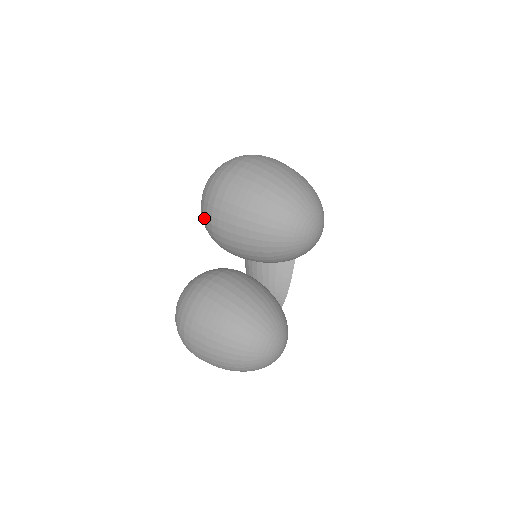
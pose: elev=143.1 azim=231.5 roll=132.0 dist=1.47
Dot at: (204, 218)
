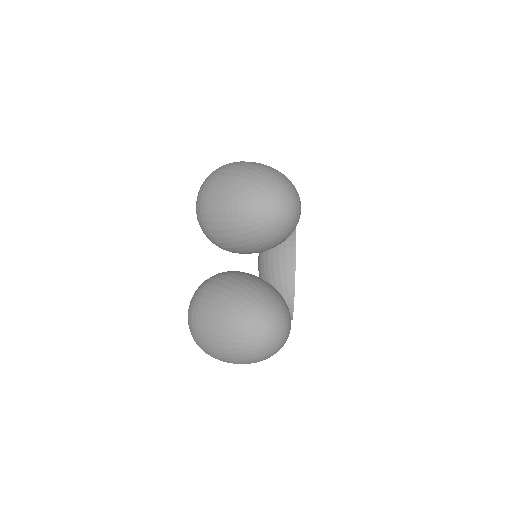
Dot at: (198, 221)
